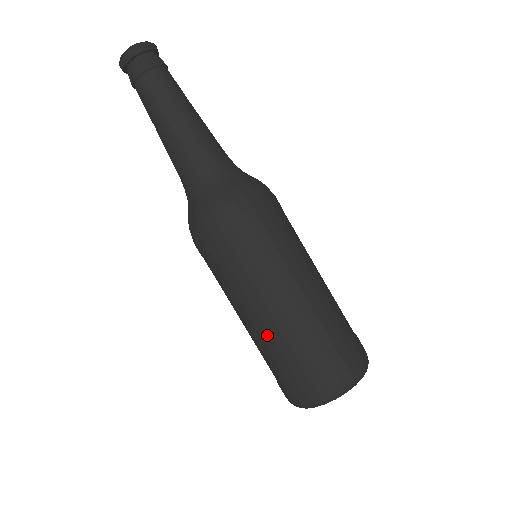
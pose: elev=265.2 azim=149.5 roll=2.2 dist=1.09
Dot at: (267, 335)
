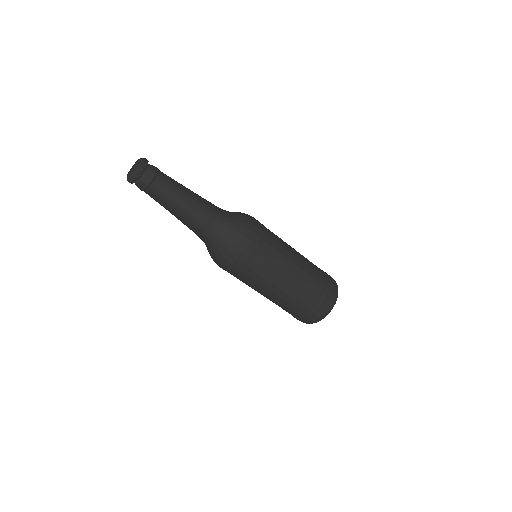
Dot at: (281, 300)
